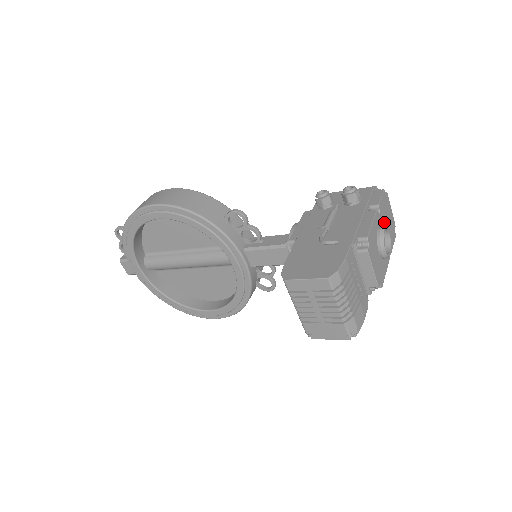
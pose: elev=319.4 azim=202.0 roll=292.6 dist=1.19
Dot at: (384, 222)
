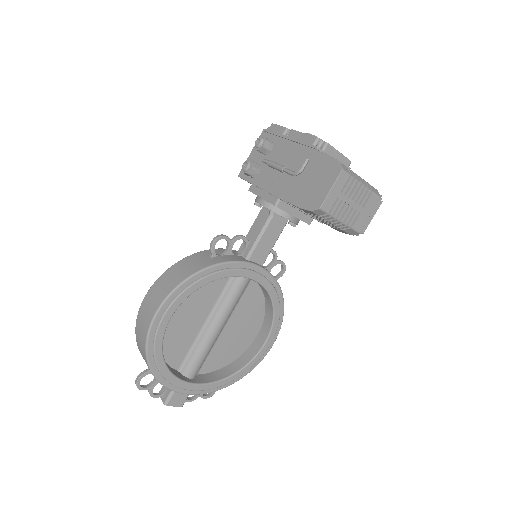
Dot at: occluded
